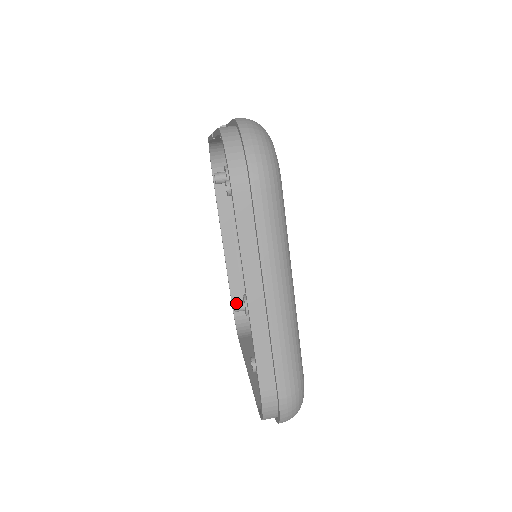
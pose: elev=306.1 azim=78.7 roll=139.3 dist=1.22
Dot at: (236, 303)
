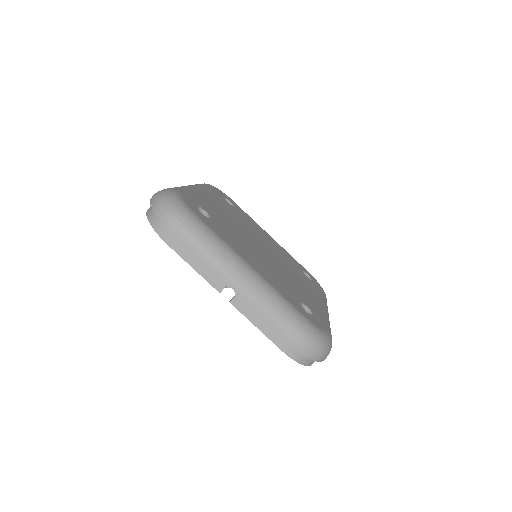
Dot at: occluded
